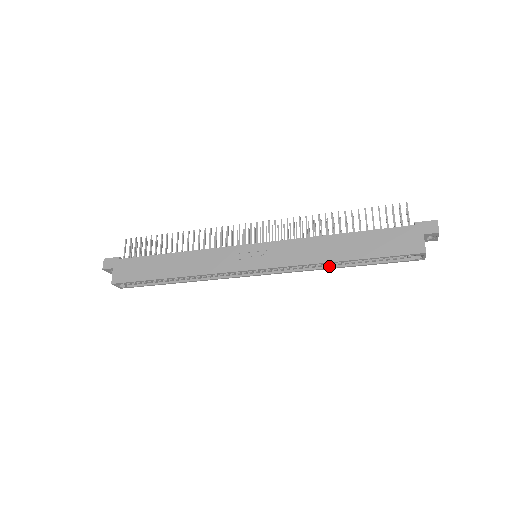
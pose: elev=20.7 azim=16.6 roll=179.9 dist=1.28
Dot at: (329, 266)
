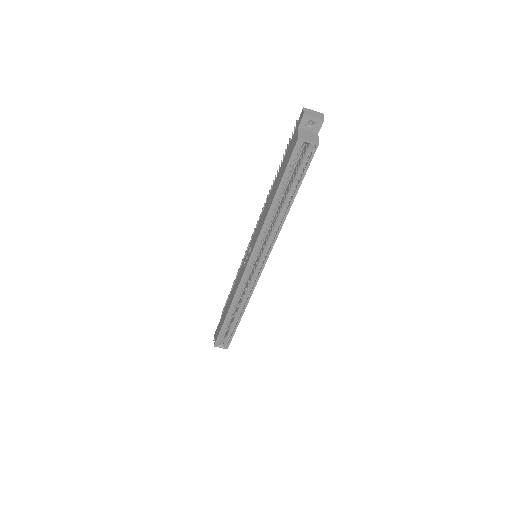
Dot at: (282, 219)
